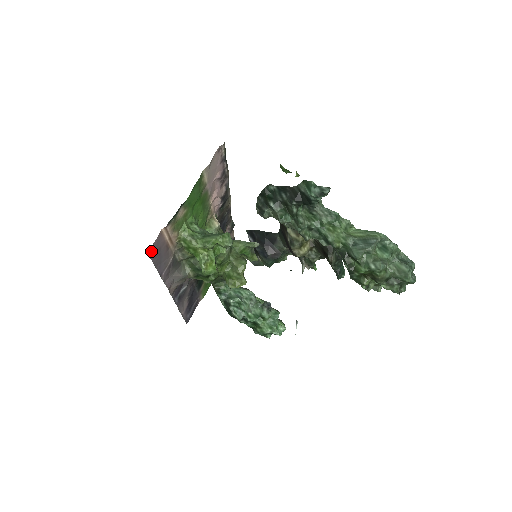
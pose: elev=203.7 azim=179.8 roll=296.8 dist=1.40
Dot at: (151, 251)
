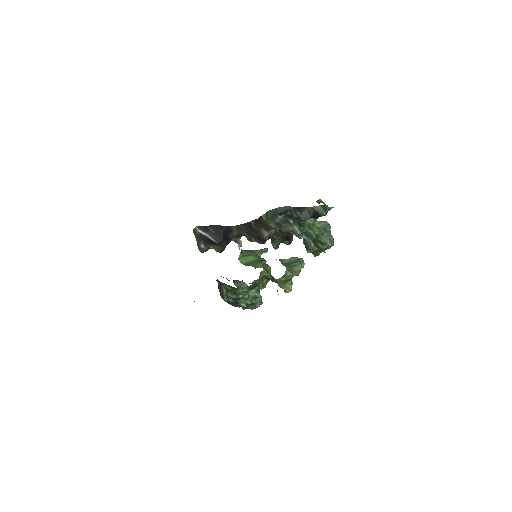
Dot at: occluded
